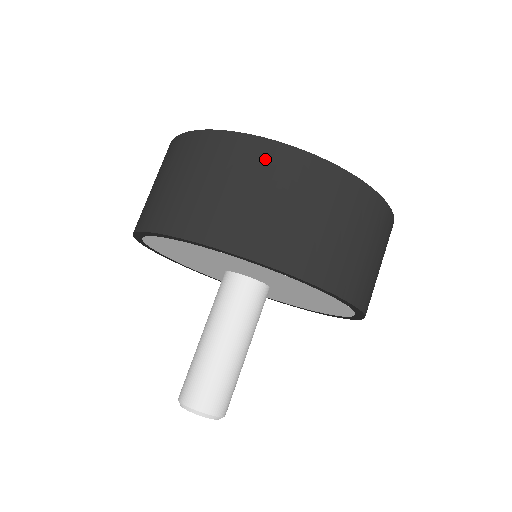
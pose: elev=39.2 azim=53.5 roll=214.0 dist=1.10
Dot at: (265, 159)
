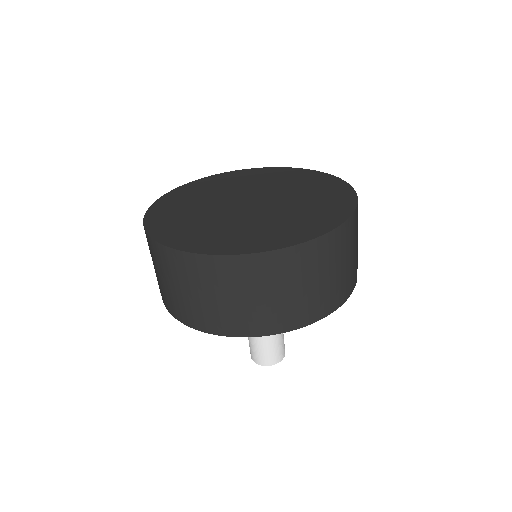
Dot at: (165, 259)
